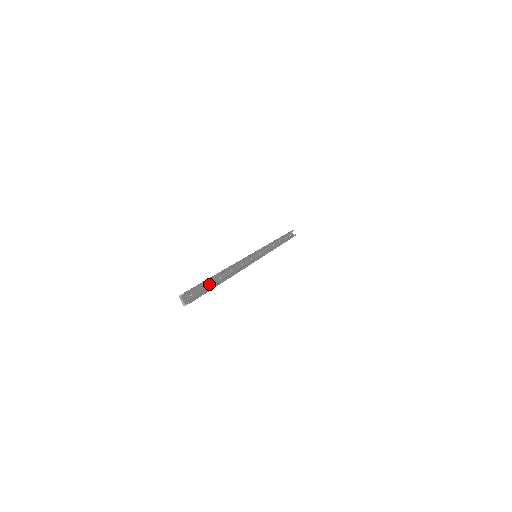
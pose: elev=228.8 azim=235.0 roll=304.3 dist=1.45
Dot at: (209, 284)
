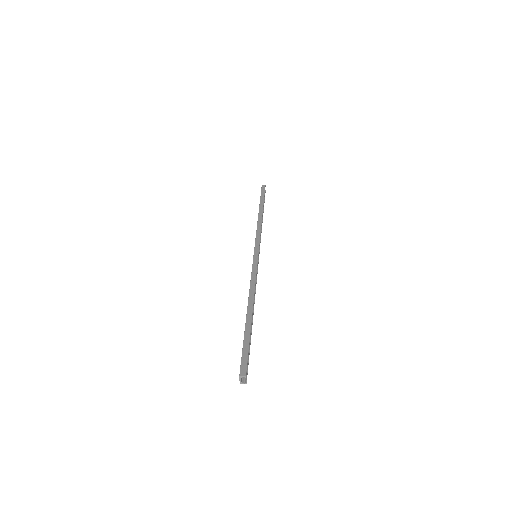
Dot at: (246, 335)
